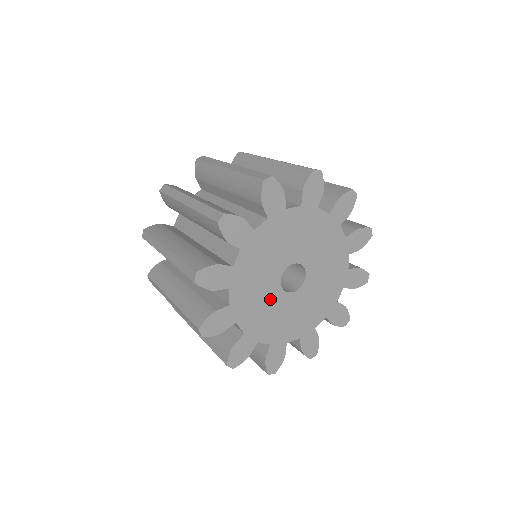
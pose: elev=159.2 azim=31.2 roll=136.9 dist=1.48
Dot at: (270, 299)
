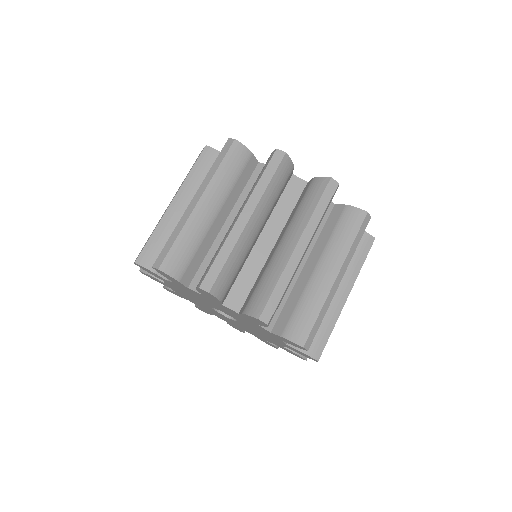
Dot at: (210, 309)
